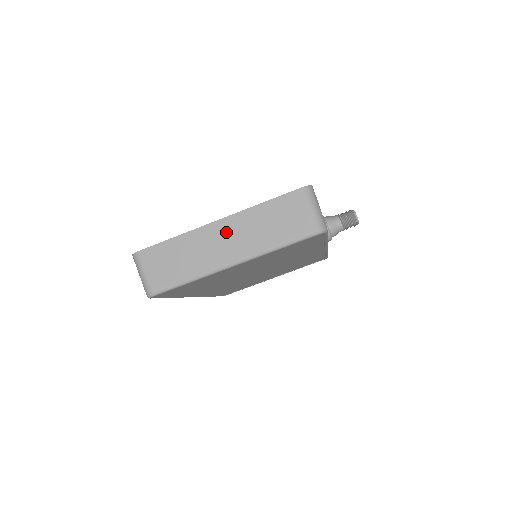
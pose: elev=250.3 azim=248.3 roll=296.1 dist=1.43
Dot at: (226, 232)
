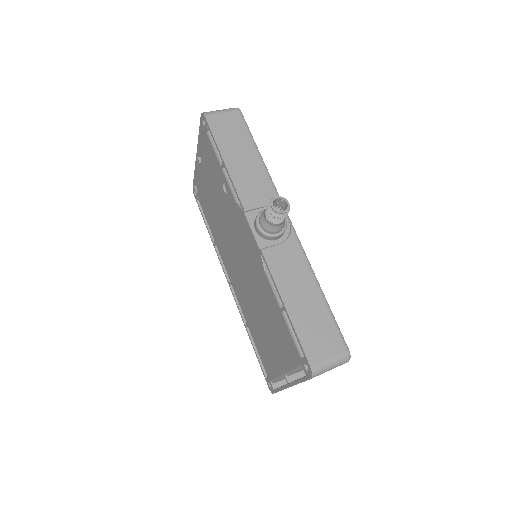
Dot at: occluded
